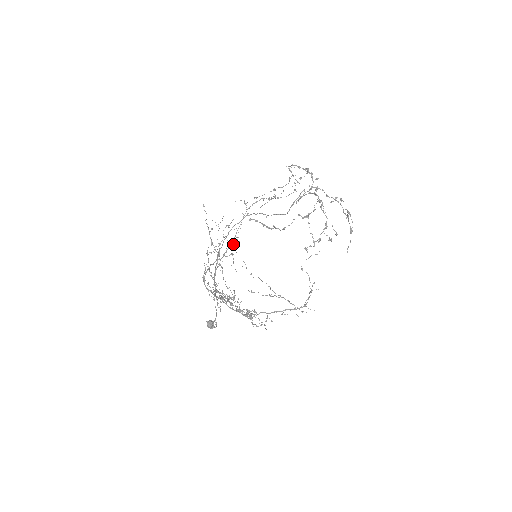
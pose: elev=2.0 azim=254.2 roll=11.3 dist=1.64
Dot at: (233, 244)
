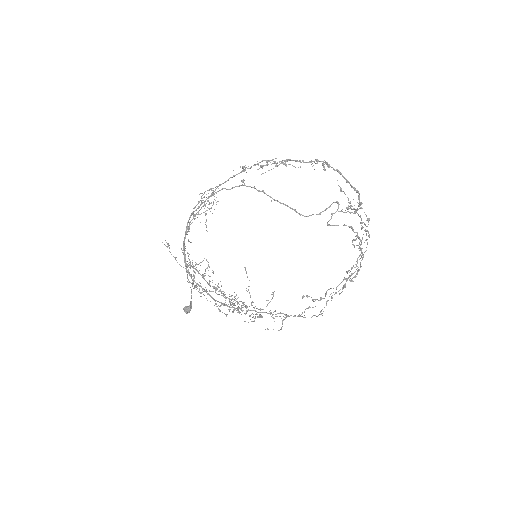
Dot at: (209, 203)
